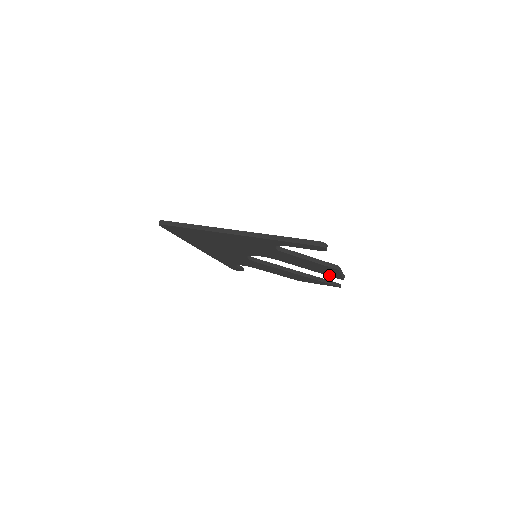
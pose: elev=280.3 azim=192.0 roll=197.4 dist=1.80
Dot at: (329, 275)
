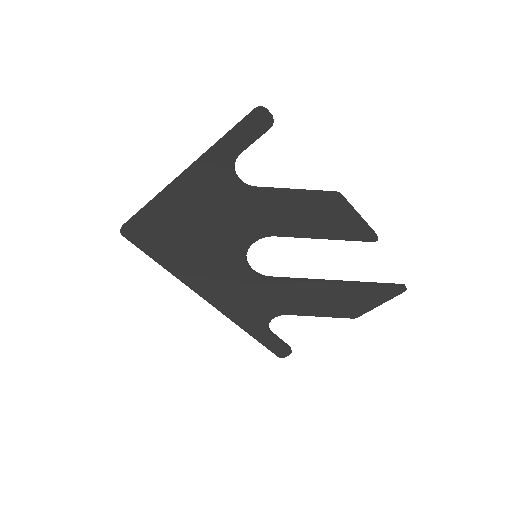
Dot at: (354, 238)
